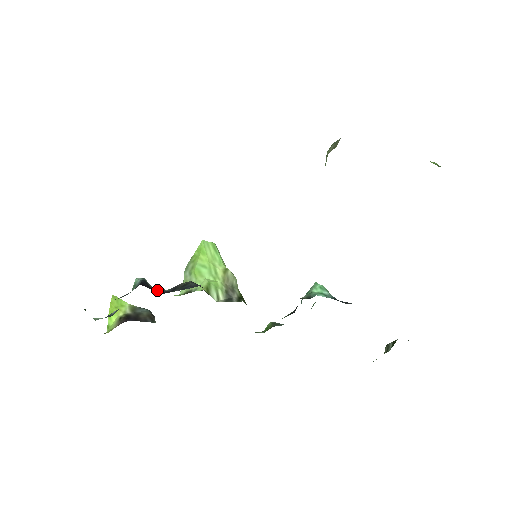
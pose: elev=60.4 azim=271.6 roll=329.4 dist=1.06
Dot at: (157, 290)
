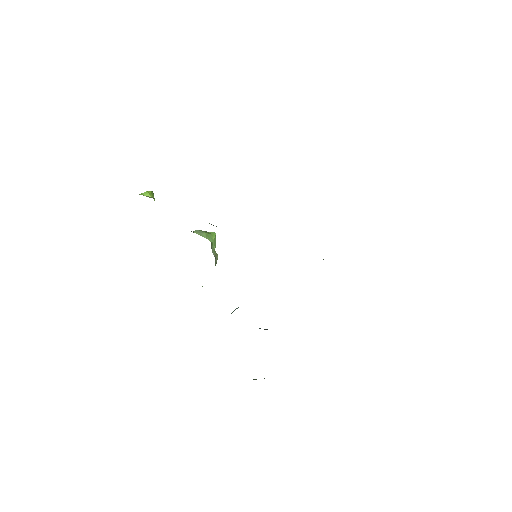
Dot at: occluded
